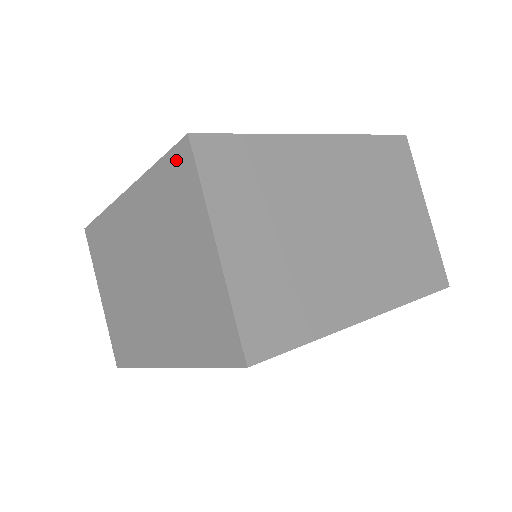
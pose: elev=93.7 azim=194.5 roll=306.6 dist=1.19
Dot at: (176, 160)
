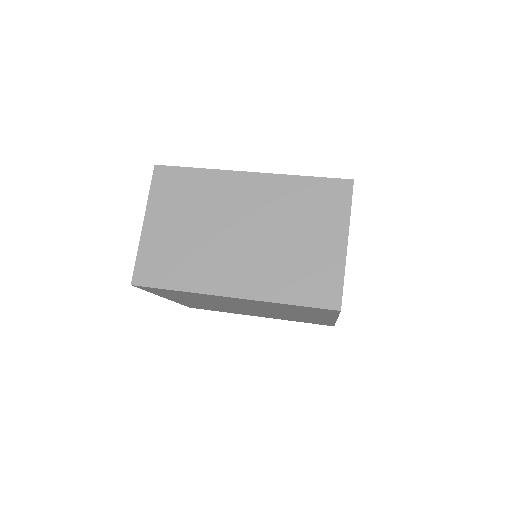
Dot at: (334, 186)
